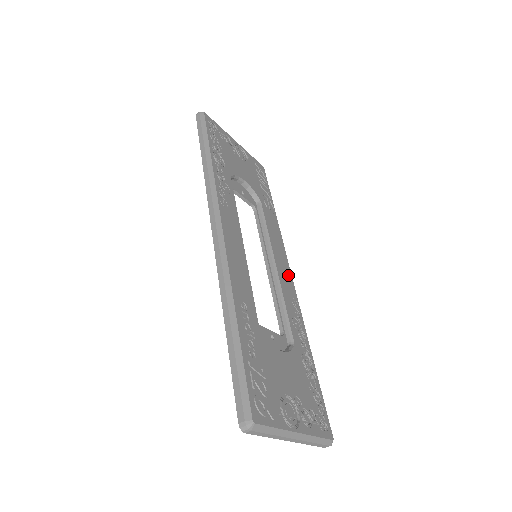
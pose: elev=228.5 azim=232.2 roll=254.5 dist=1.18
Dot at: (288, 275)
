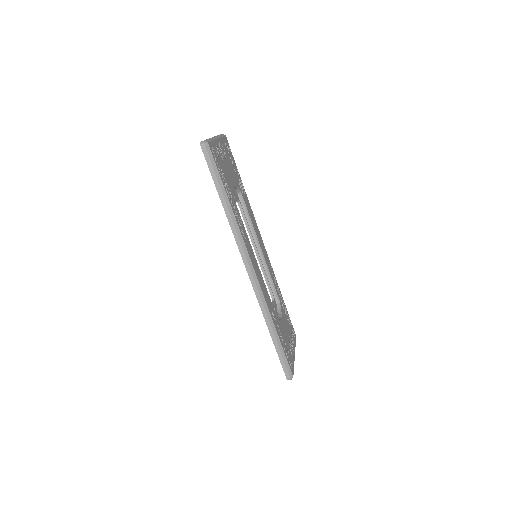
Dot at: (263, 246)
